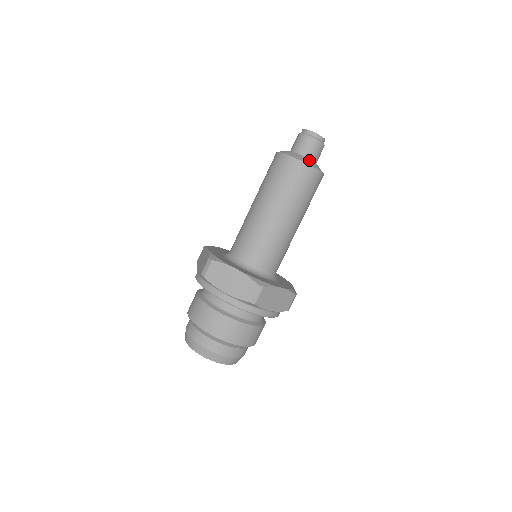
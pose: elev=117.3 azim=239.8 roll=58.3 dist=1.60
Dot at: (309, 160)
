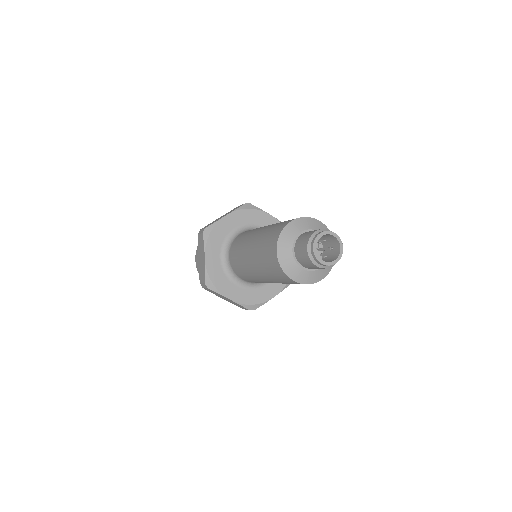
Dot at: (293, 264)
